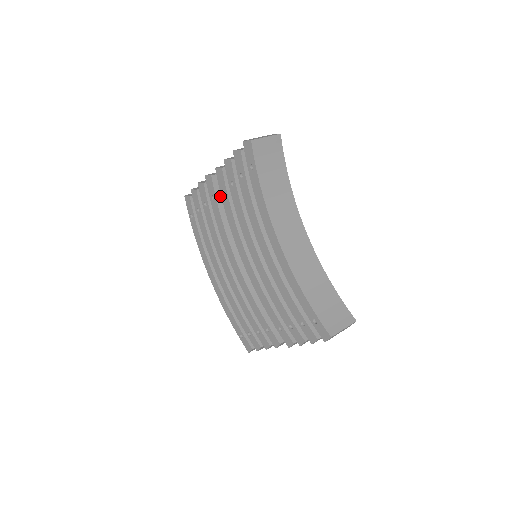
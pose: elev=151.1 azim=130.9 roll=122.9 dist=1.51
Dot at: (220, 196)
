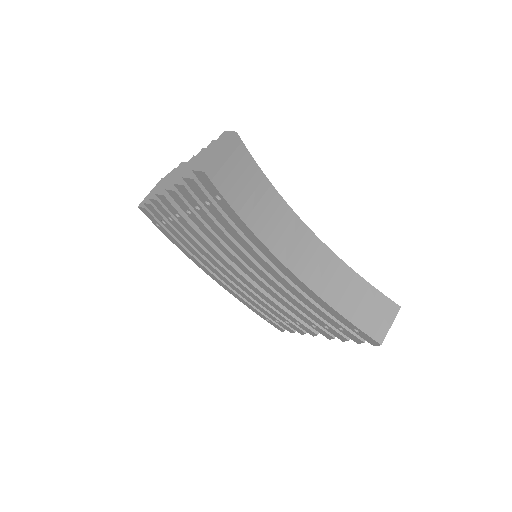
Dot at: occluded
